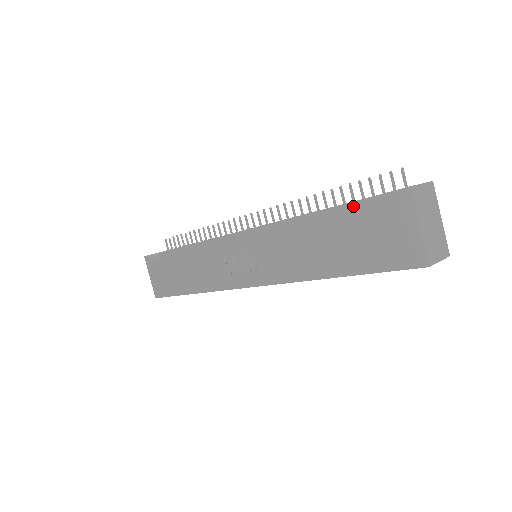
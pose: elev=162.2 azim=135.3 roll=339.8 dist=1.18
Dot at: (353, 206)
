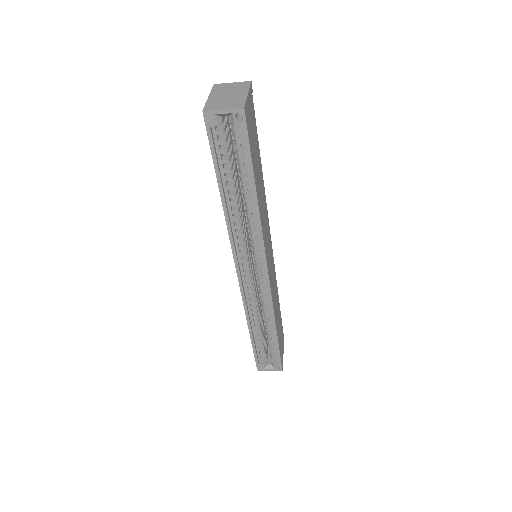
Dot at: occluded
